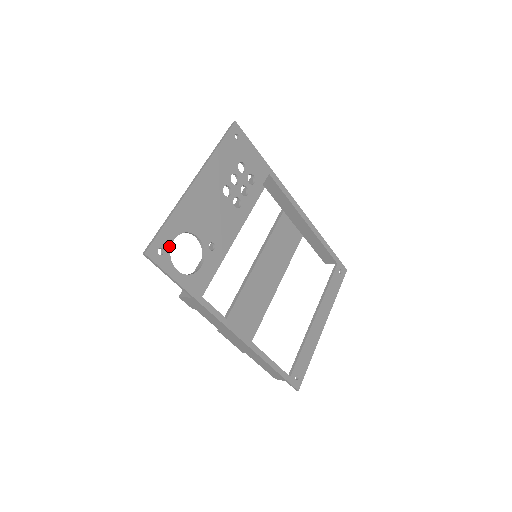
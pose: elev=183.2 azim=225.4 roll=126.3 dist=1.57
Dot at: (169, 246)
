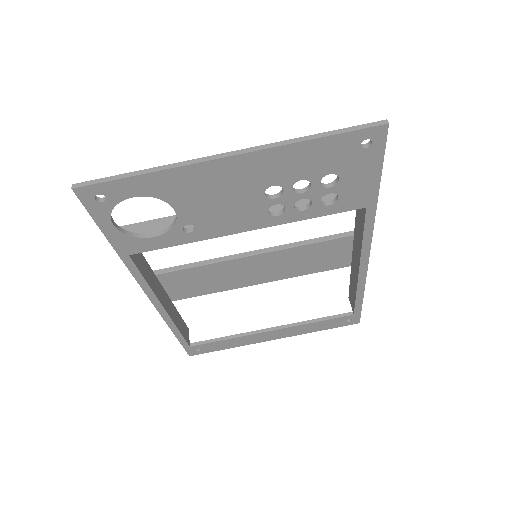
Dot at: (120, 199)
